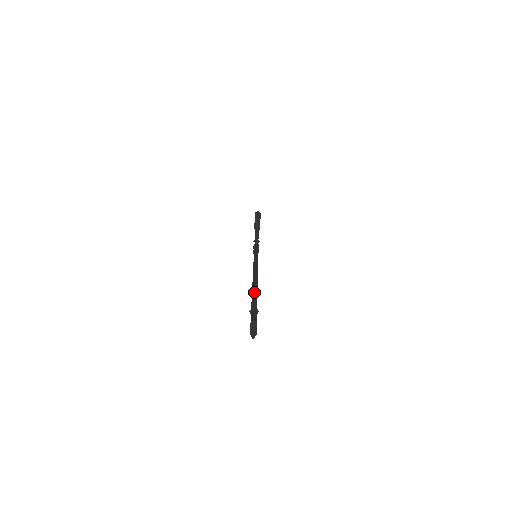
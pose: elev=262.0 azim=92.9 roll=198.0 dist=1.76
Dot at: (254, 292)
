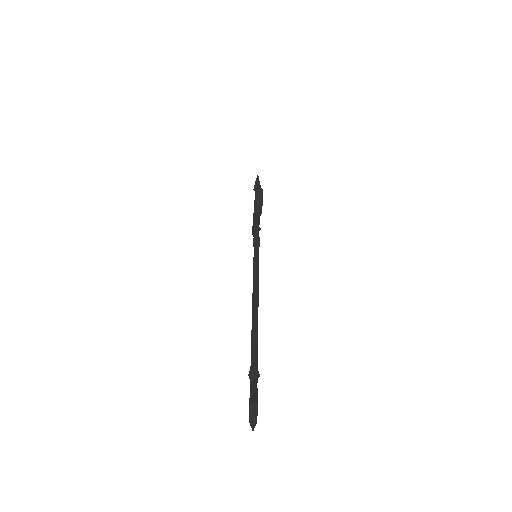
Dot at: (254, 338)
